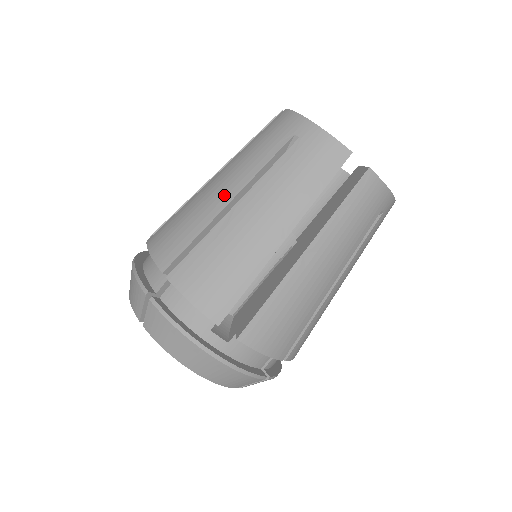
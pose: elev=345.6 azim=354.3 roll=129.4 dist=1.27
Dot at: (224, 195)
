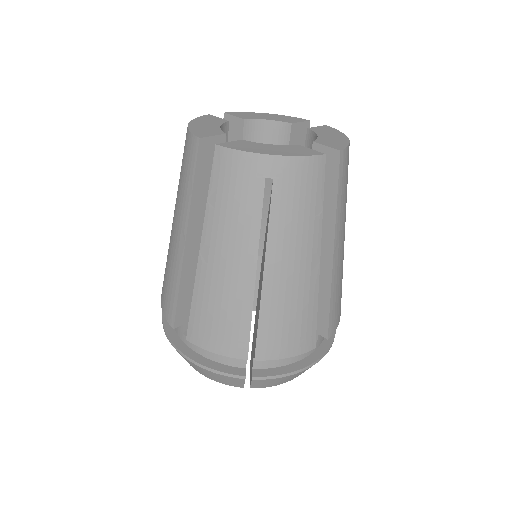
Dot at: (243, 272)
